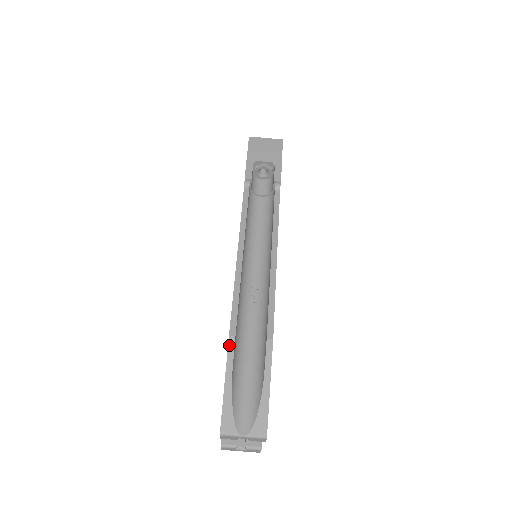
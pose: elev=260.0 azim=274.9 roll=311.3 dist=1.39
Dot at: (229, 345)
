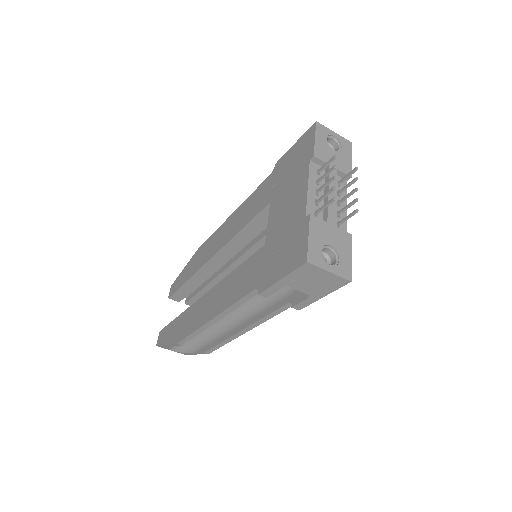
Dot at: (175, 345)
